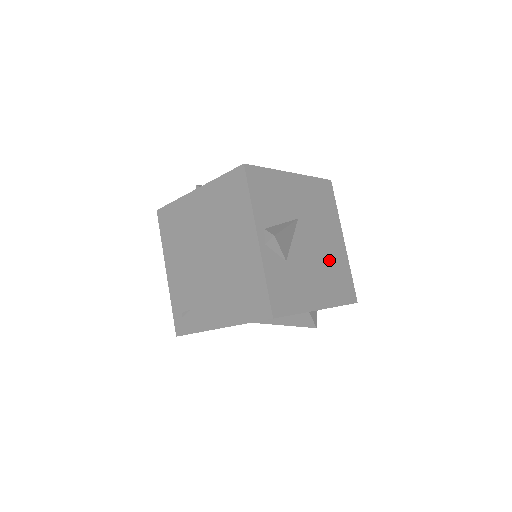
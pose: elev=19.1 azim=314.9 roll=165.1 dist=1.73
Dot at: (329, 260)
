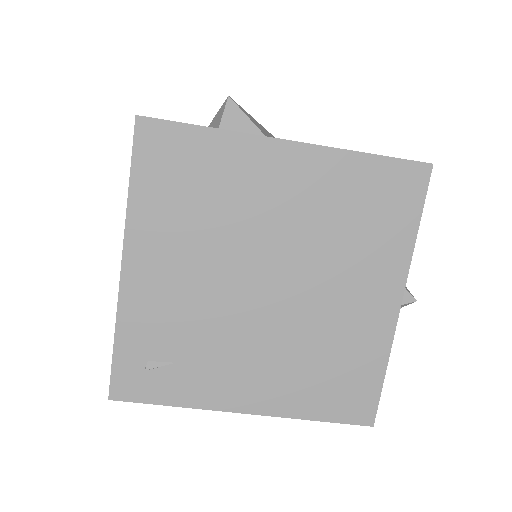
Dot at: occluded
